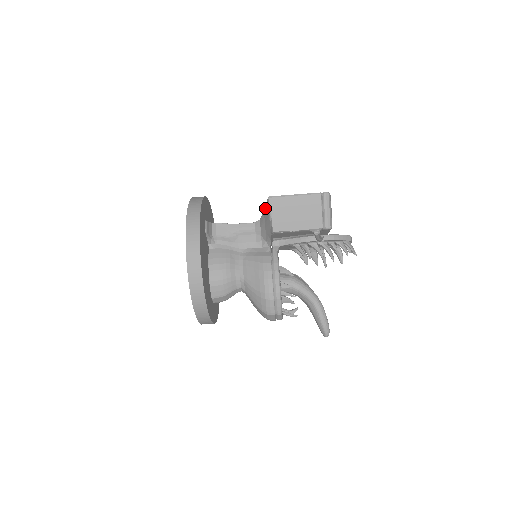
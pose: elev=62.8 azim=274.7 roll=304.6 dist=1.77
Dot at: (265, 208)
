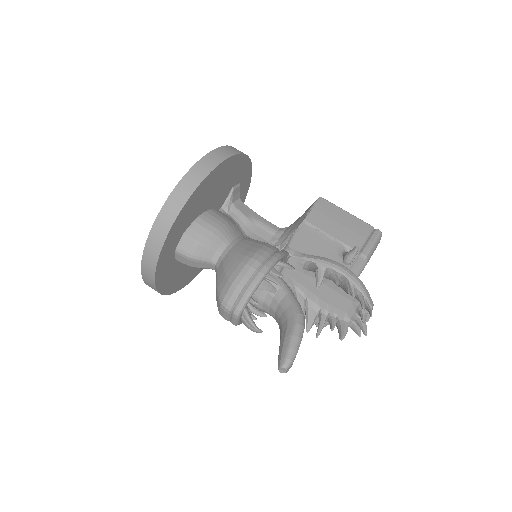
Dot at: occluded
